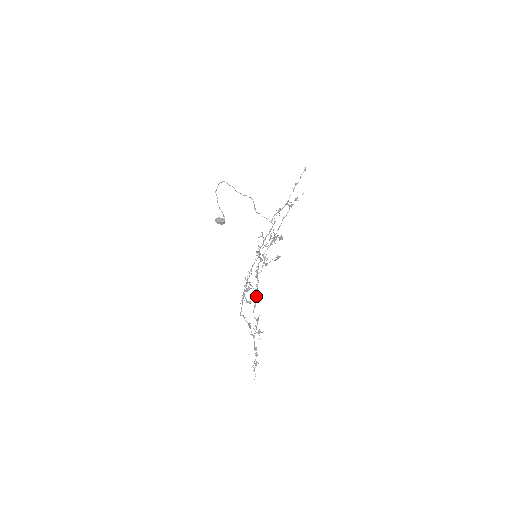
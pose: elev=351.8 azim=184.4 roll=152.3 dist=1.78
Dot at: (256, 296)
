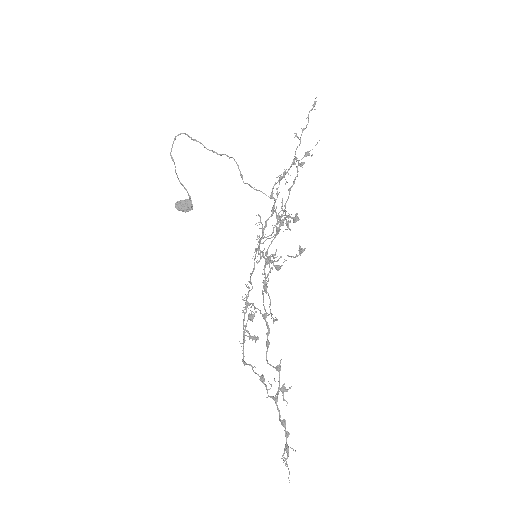
Dot at: (267, 326)
